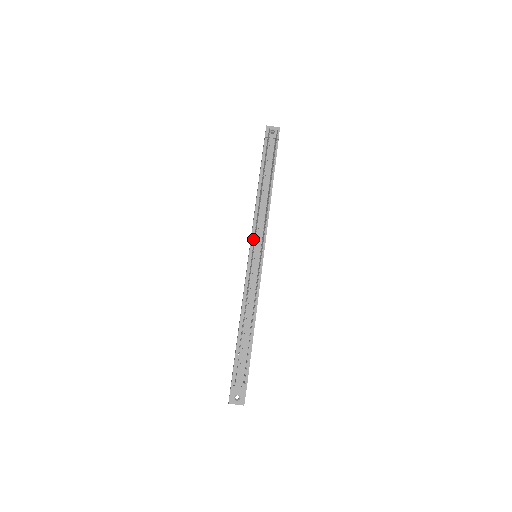
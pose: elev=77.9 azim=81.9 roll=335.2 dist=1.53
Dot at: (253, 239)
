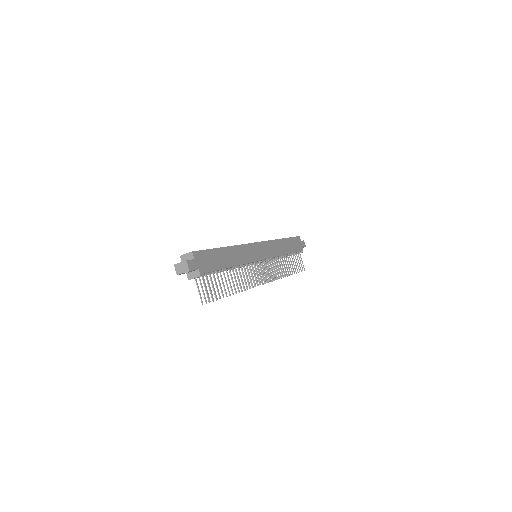
Dot at: occluded
